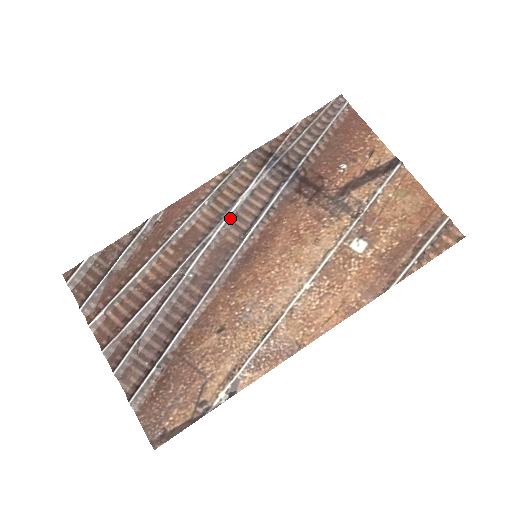
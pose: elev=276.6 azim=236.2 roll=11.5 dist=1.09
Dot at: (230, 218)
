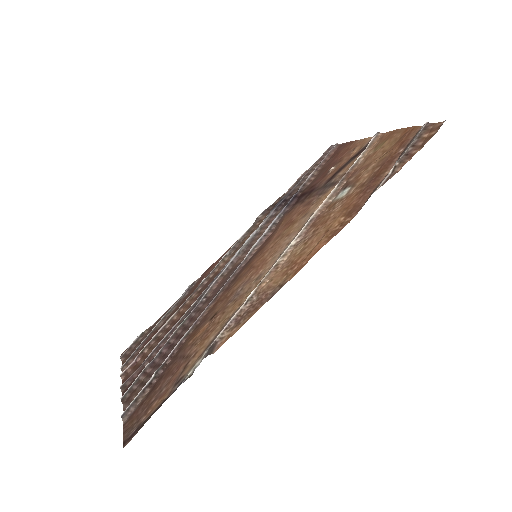
Dot at: (242, 249)
